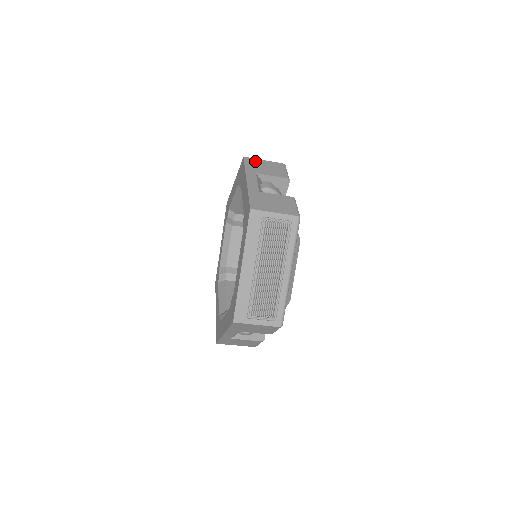
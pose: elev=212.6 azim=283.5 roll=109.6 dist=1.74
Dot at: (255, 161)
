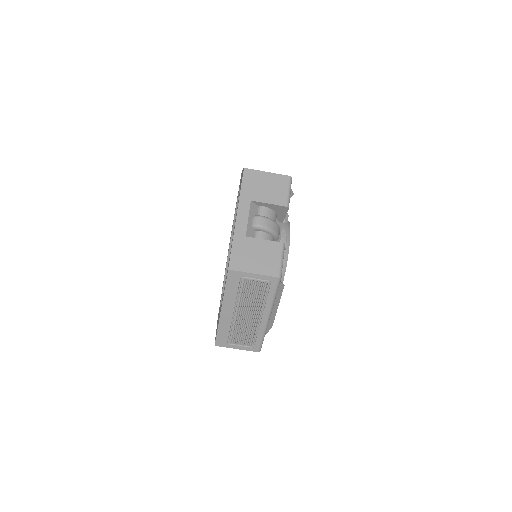
Dot at: occluded
